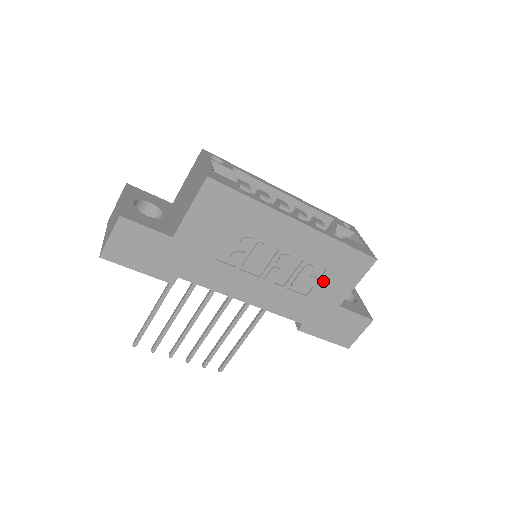
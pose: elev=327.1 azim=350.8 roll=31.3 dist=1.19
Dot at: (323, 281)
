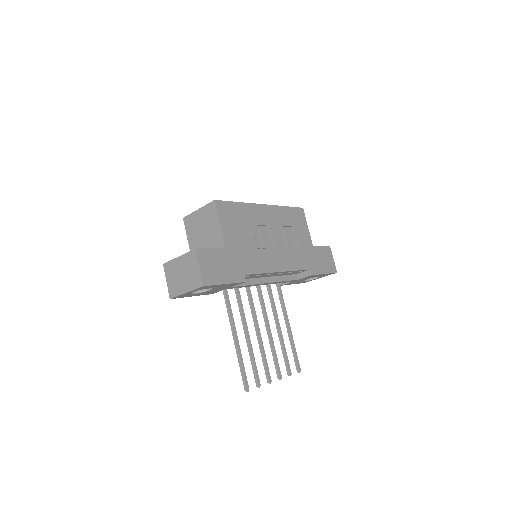
Dot at: (296, 235)
